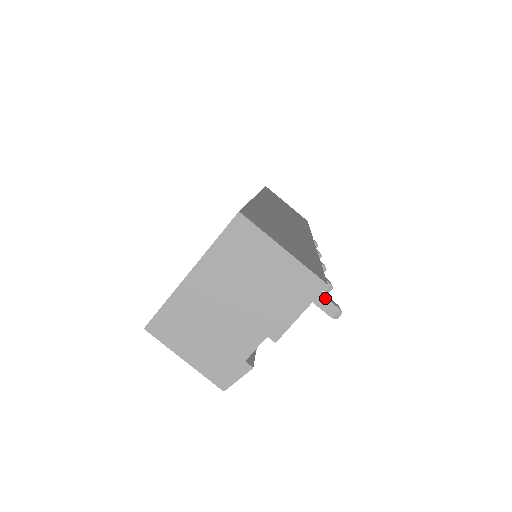
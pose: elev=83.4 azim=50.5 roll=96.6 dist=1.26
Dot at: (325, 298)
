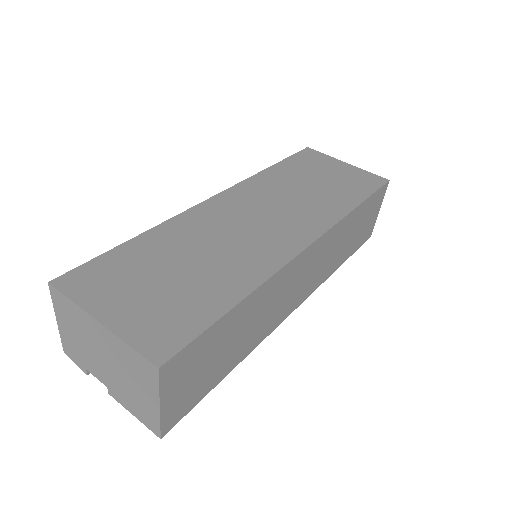
Dot at: occluded
